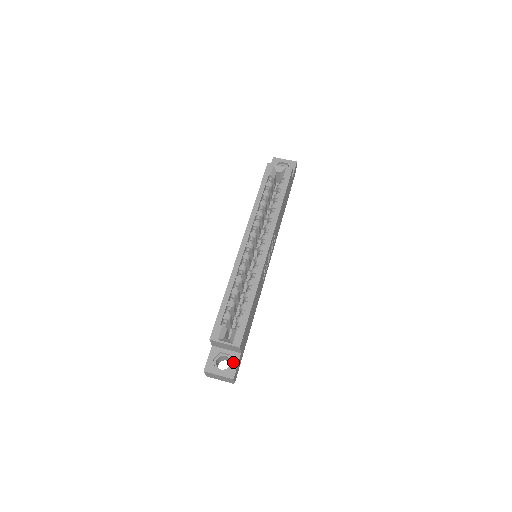
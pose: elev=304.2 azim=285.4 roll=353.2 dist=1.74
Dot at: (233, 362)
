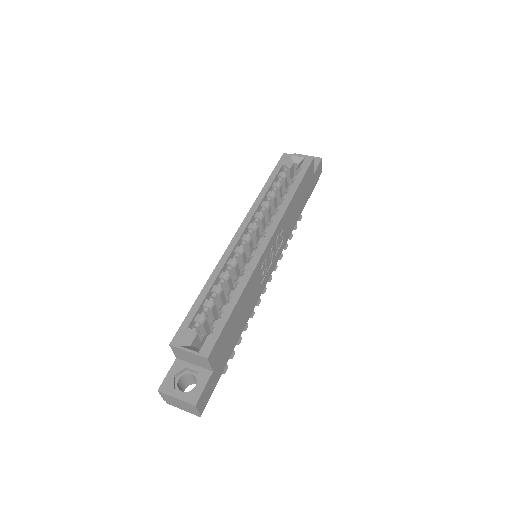
Dot at: (200, 382)
